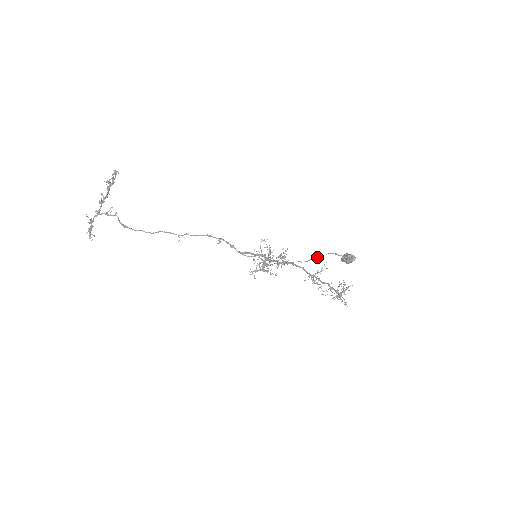
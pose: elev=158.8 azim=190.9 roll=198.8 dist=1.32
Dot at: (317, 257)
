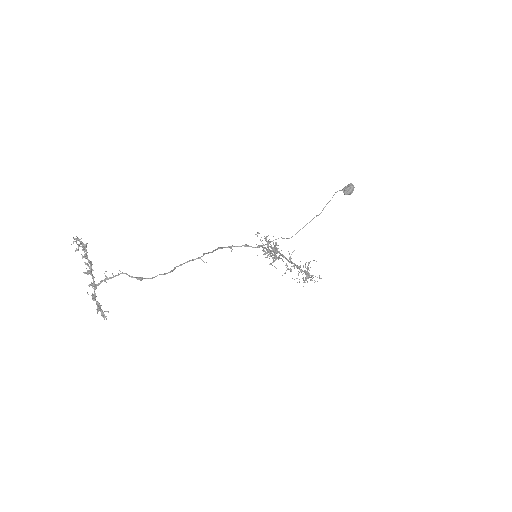
Dot at: (328, 202)
